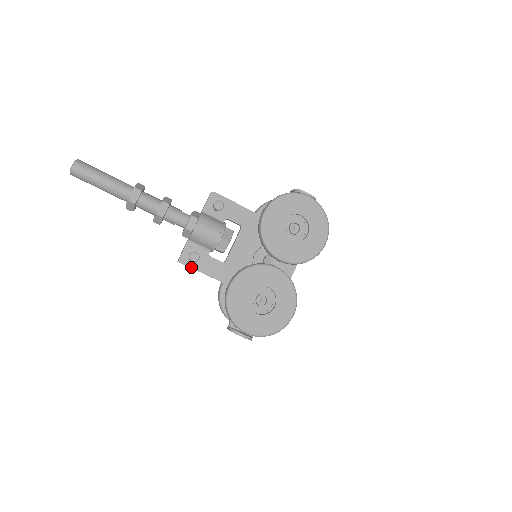
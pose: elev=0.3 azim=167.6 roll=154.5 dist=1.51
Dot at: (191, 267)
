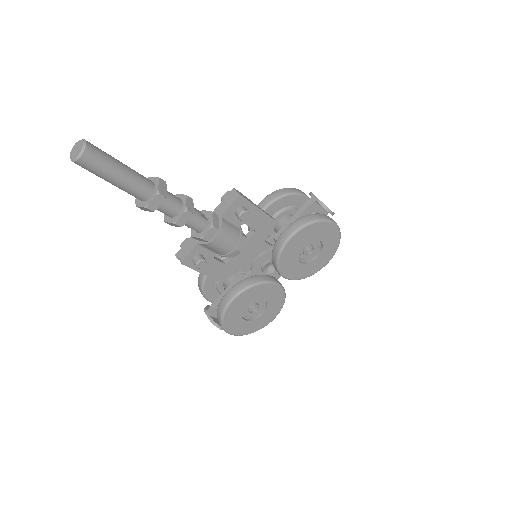
Dot at: (192, 268)
